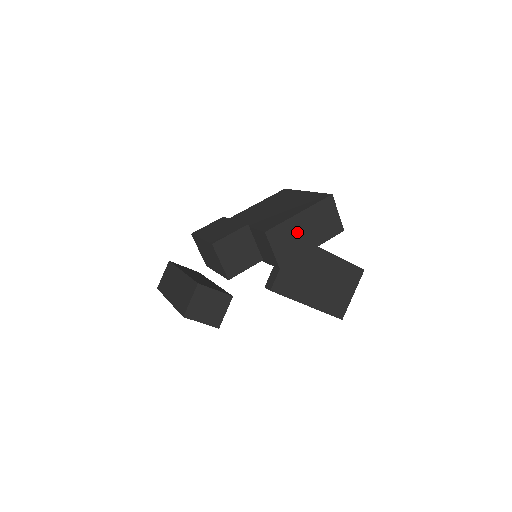
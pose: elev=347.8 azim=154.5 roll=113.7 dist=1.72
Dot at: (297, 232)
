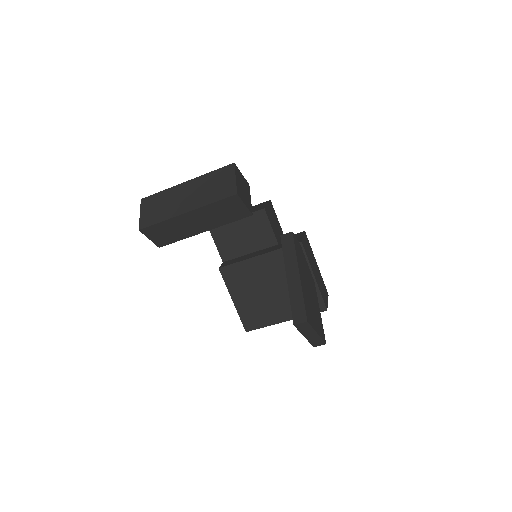
Dot at: (313, 261)
